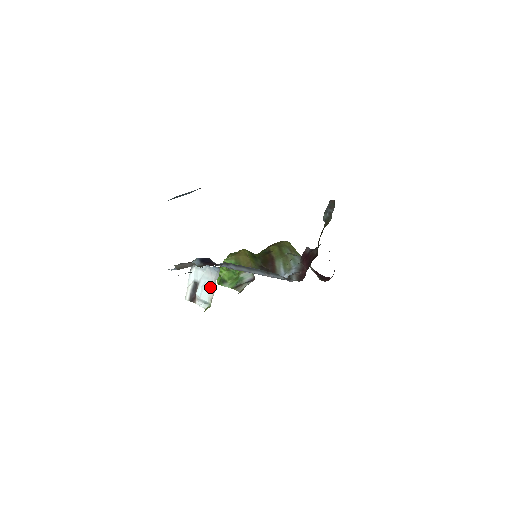
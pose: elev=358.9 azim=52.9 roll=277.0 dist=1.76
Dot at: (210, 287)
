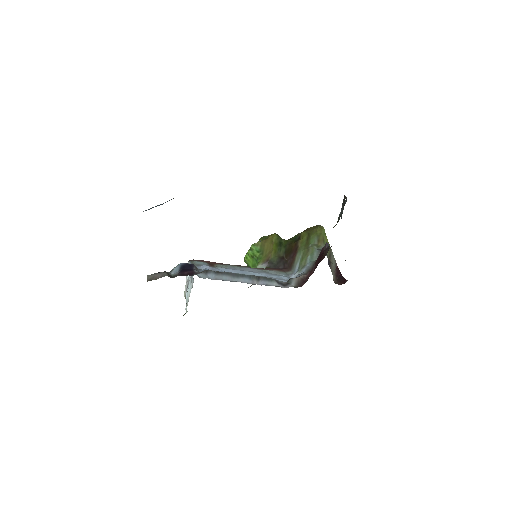
Dot at: (189, 294)
